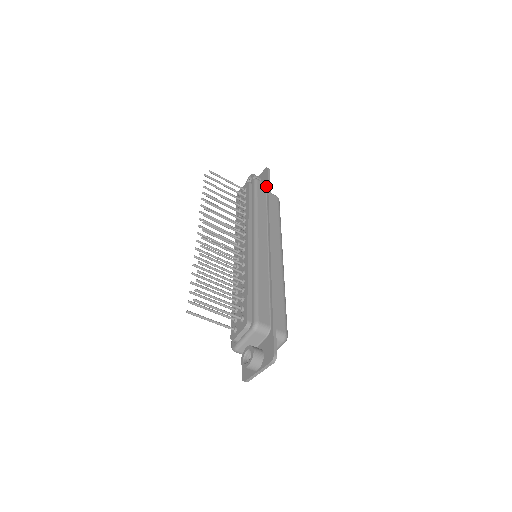
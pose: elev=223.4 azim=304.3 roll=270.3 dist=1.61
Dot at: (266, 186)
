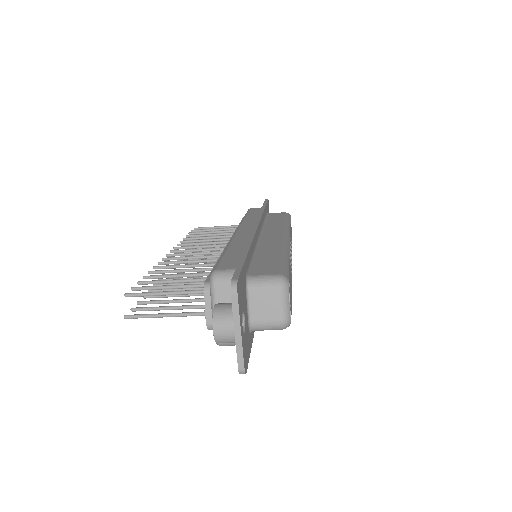
Dot at: occluded
